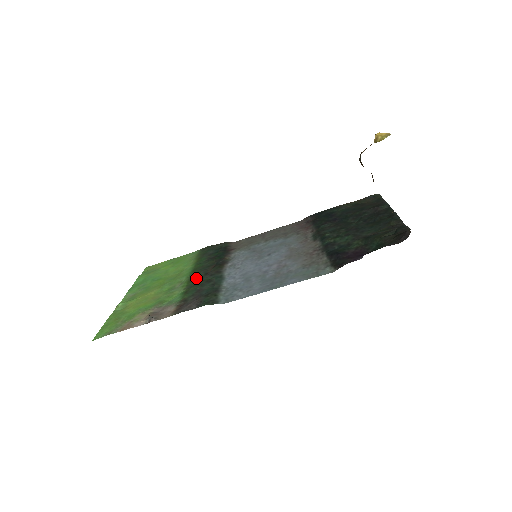
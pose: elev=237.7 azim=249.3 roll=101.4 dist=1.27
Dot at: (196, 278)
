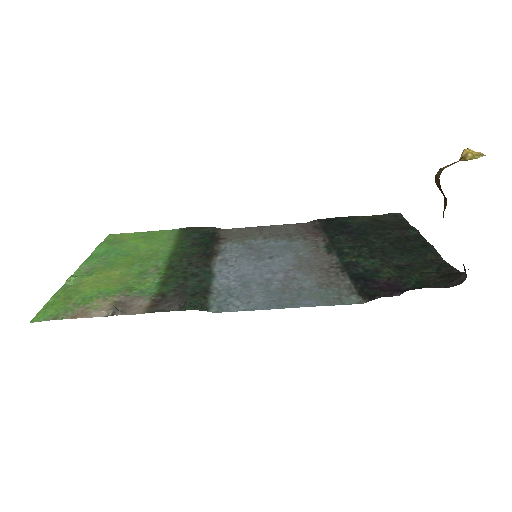
Dot at: (177, 266)
